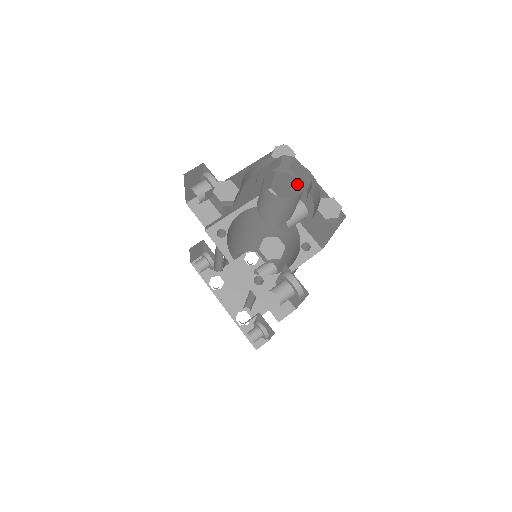
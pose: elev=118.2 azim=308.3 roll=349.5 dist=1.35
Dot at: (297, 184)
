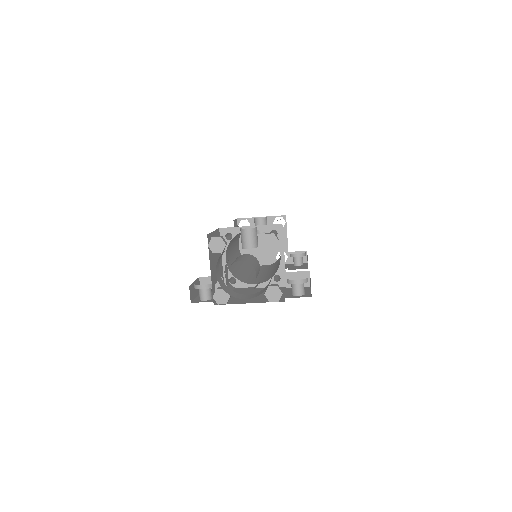
Dot at: occluded
